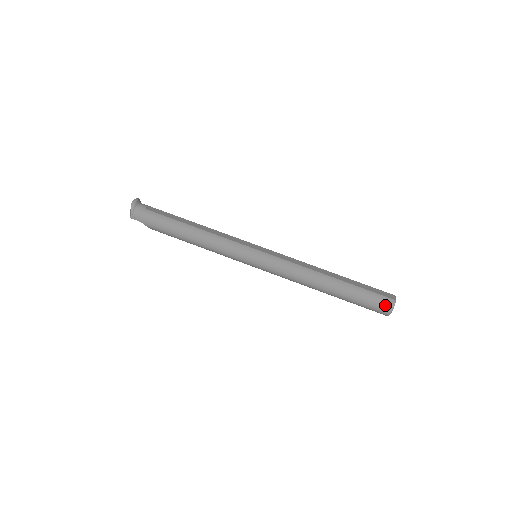
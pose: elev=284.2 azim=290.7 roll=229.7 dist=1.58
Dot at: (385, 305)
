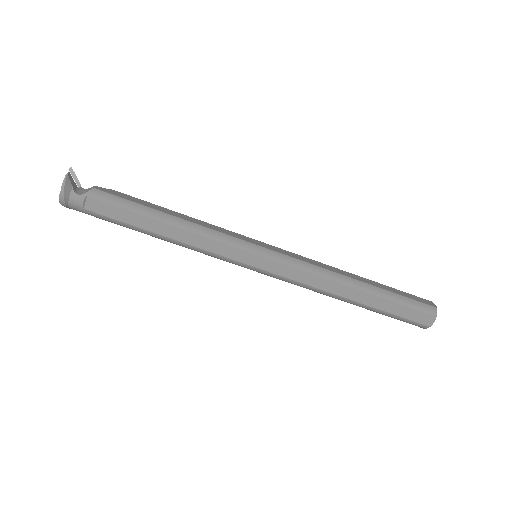
Dot at: occluded
